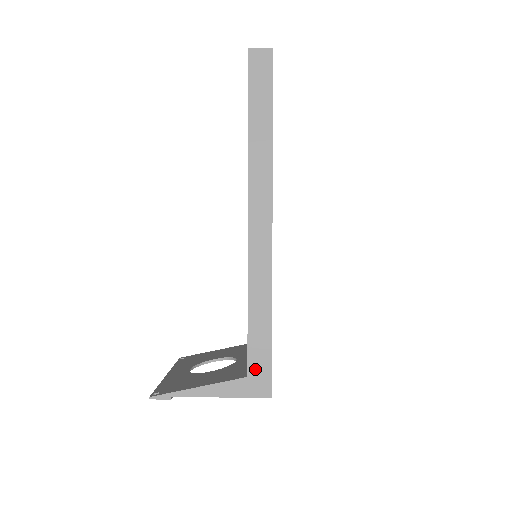
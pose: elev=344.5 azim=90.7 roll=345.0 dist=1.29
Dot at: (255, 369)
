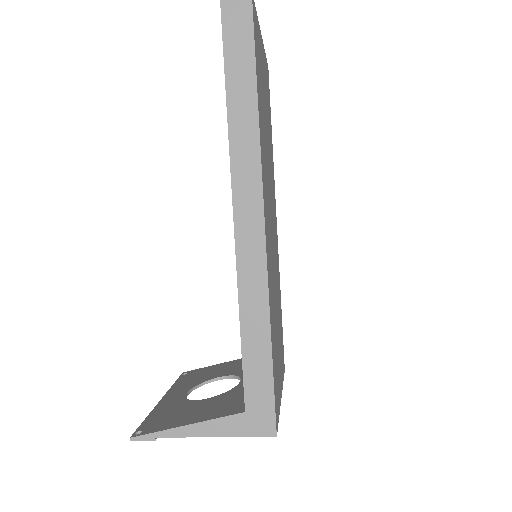
Dot at: (254, 402)
